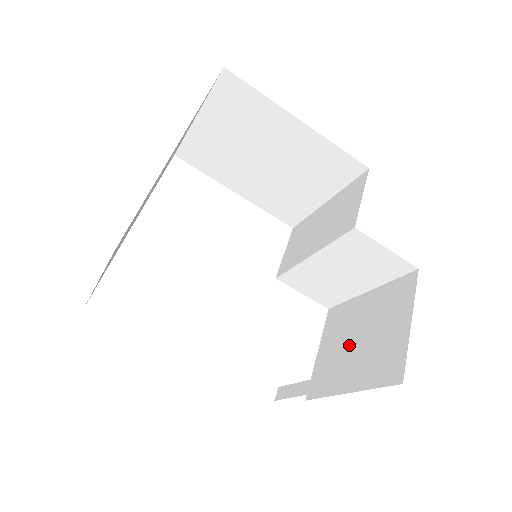
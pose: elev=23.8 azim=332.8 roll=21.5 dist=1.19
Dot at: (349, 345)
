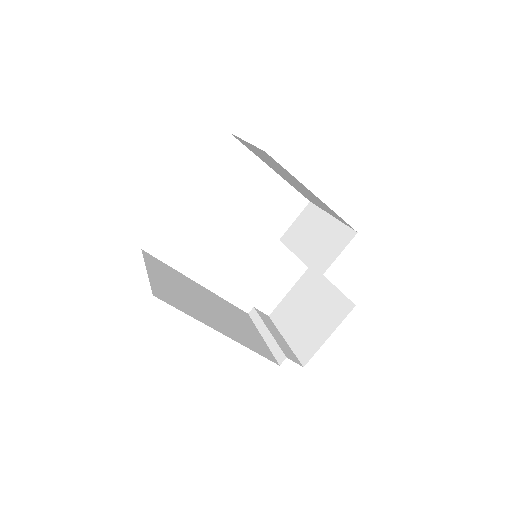
Dot at: (302, 309)
